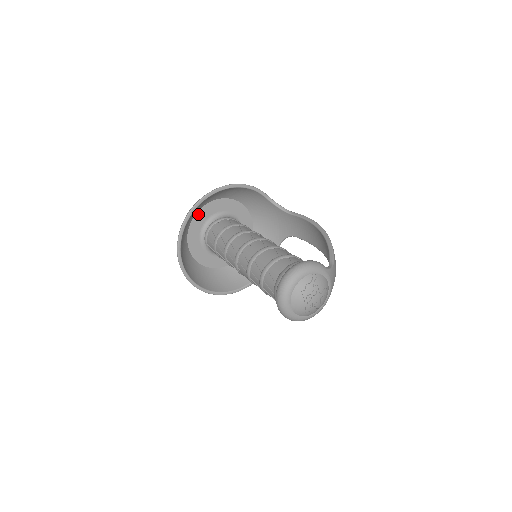
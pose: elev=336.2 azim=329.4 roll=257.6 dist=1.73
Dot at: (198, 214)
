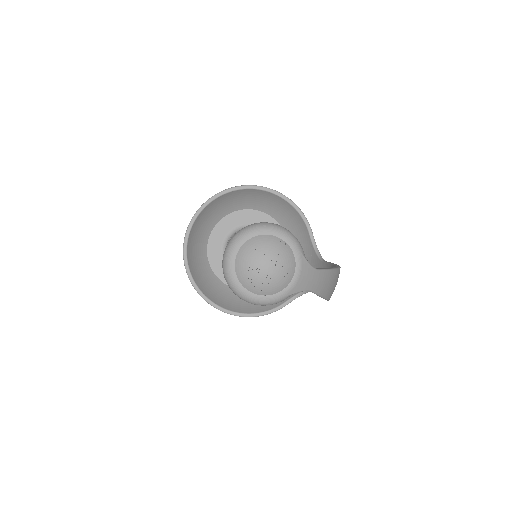
Dot at: (240, 213)
